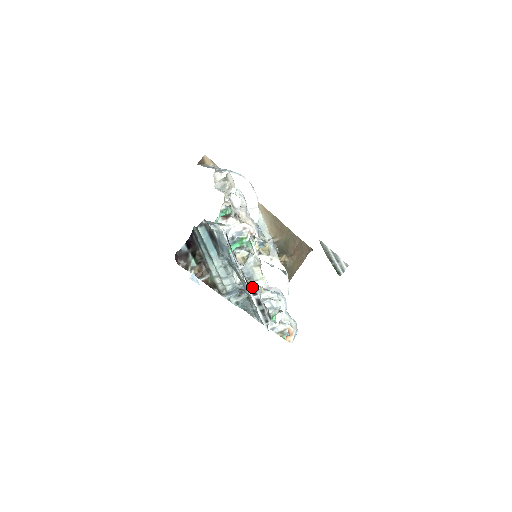
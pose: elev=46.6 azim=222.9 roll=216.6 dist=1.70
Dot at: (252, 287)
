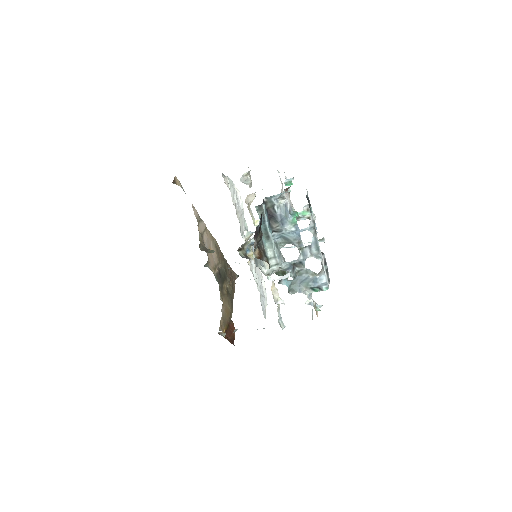
Dot at: occluded
